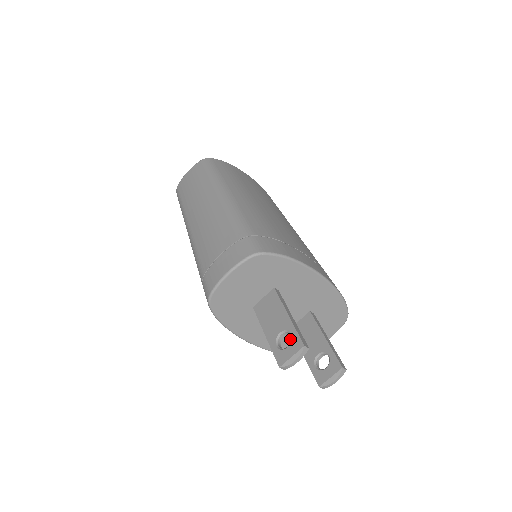
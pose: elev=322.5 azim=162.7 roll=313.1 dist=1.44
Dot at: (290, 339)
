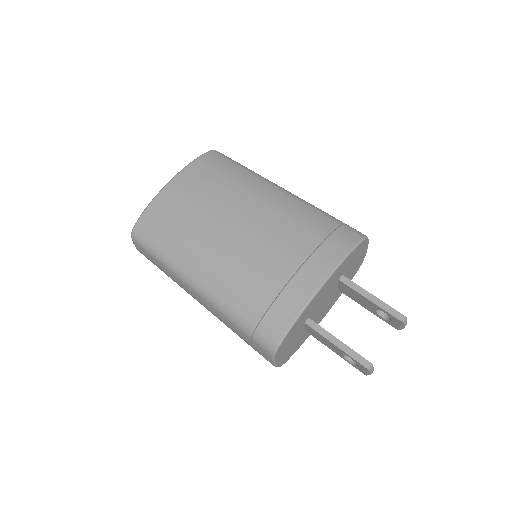
Dot at: occluded
